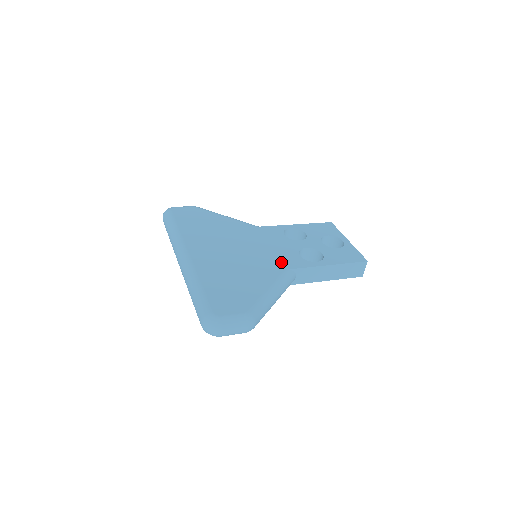
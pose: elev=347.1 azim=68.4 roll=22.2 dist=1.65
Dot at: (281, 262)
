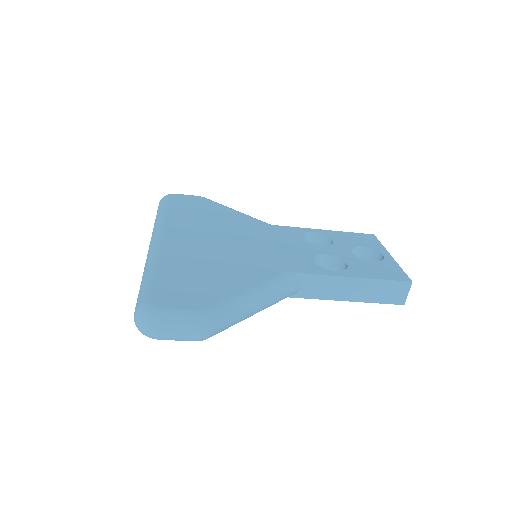
Dot at: (283, 263)
